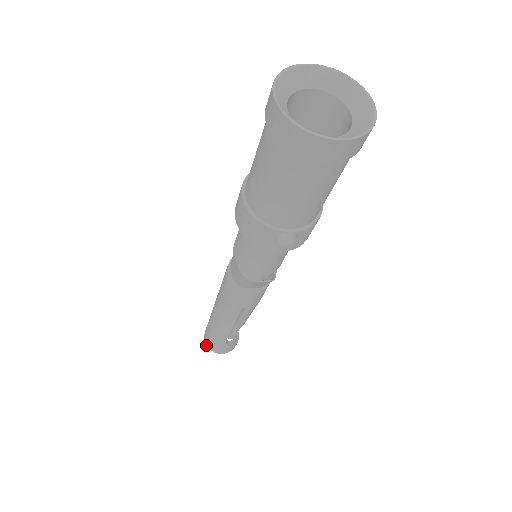
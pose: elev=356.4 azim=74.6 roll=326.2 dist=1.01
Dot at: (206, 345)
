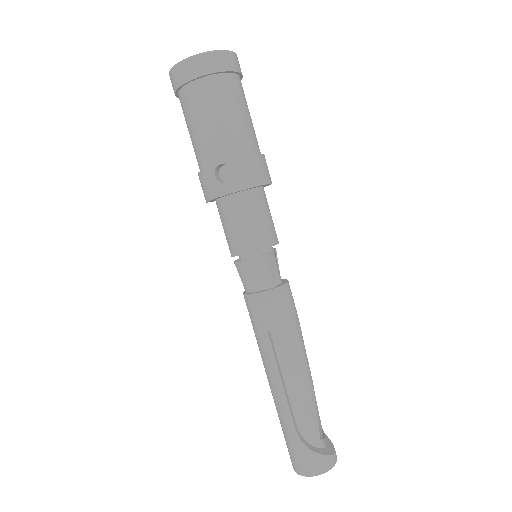
Dot at: (294, 470)
